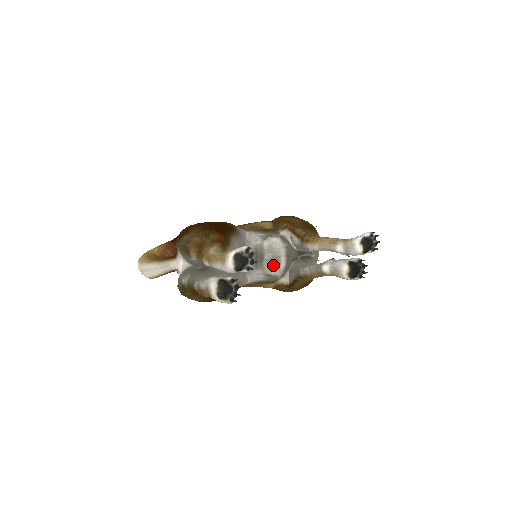
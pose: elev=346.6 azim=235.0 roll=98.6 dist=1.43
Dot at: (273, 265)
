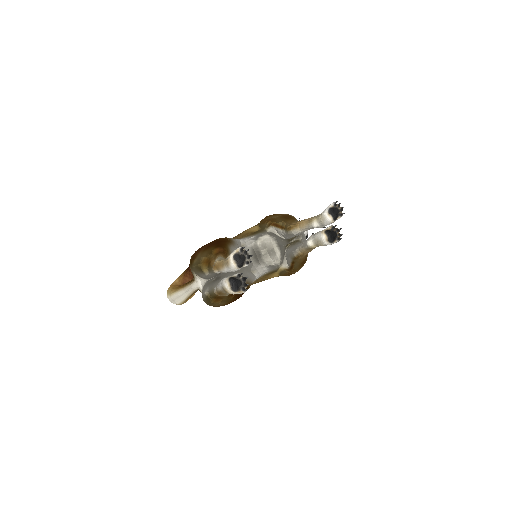
Dot at: (271, 257)
